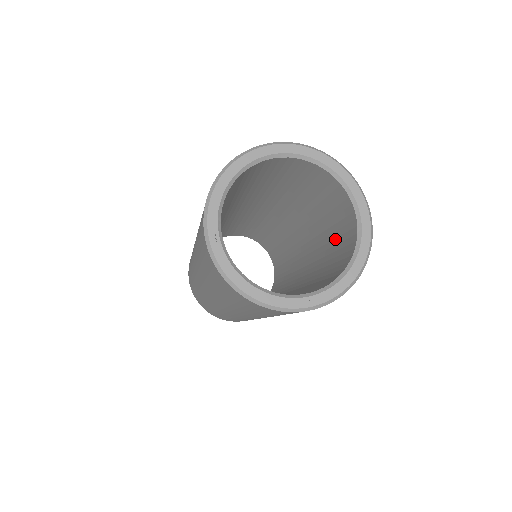
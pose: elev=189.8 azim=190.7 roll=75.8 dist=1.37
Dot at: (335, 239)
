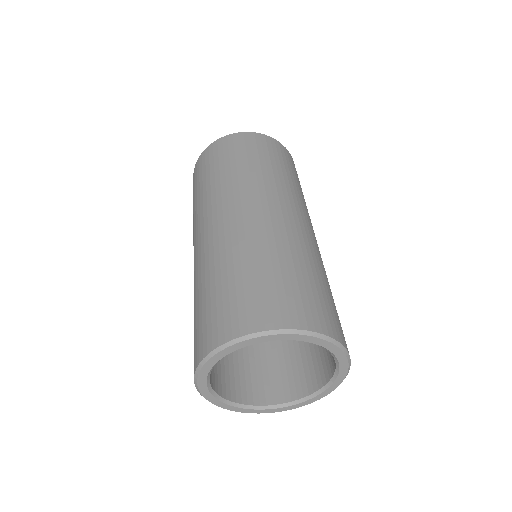
Dot at: occluded
